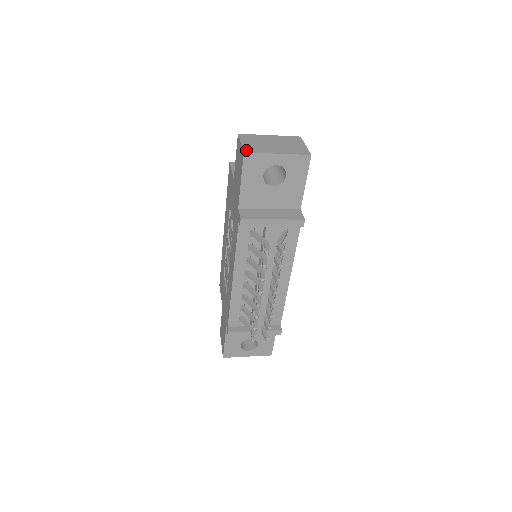
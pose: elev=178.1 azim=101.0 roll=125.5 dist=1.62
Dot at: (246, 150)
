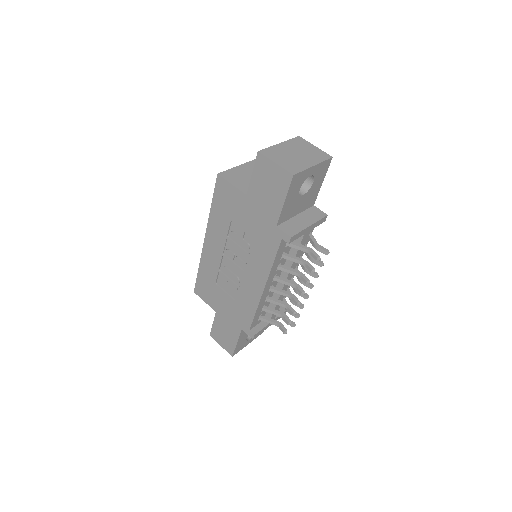
Dot at: (291, 171)
